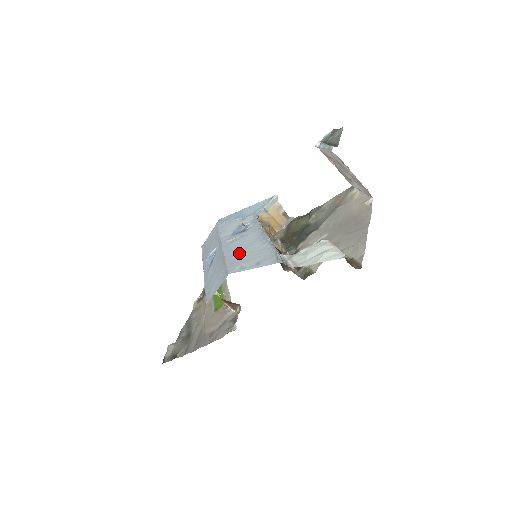
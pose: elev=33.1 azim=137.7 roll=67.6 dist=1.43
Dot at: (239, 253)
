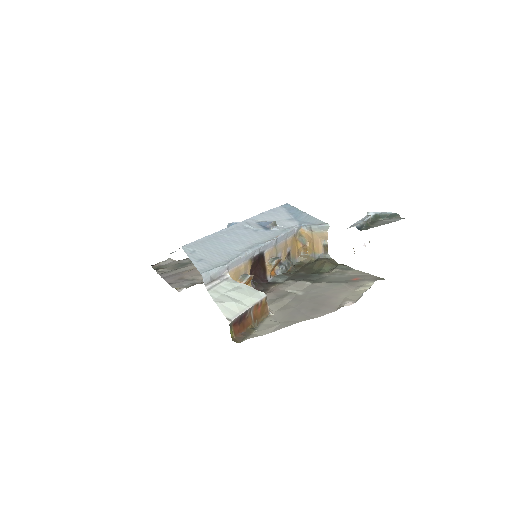
Dot at: (221, 240)
